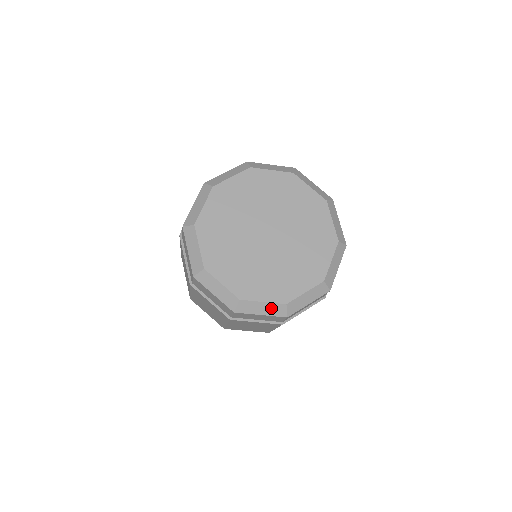
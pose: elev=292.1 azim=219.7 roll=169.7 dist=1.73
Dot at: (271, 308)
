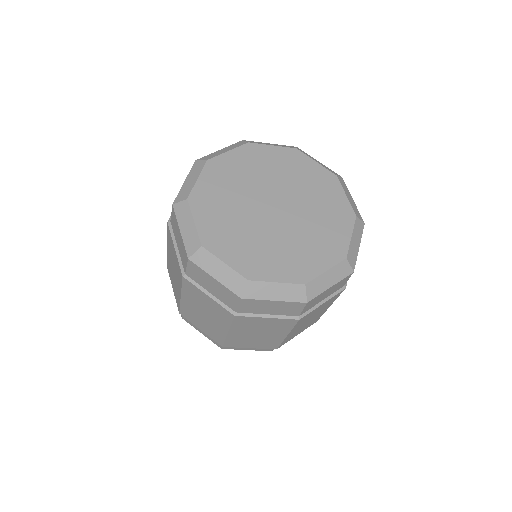
Dot at: (287, 291)
